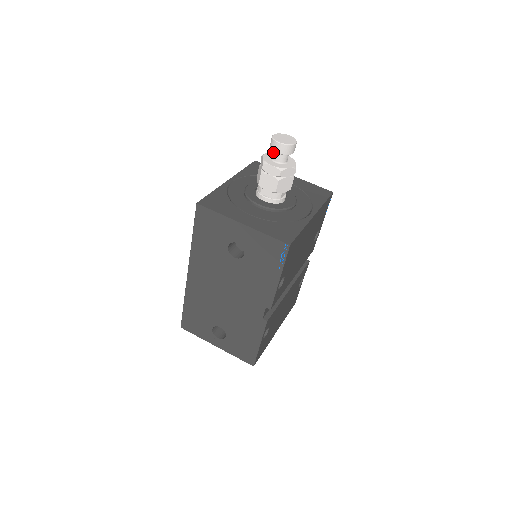
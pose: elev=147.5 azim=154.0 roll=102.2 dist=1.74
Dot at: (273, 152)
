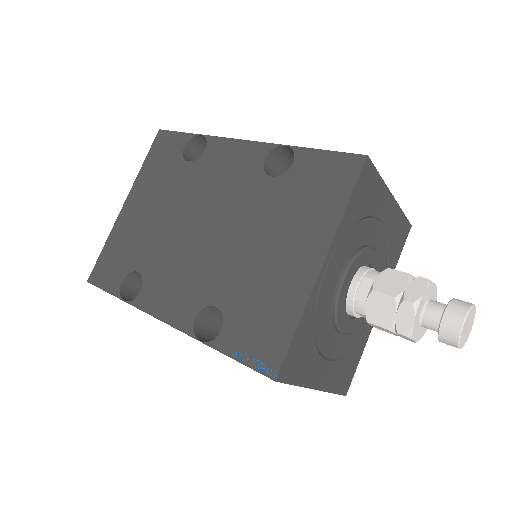
Dot at: (434, 324)
